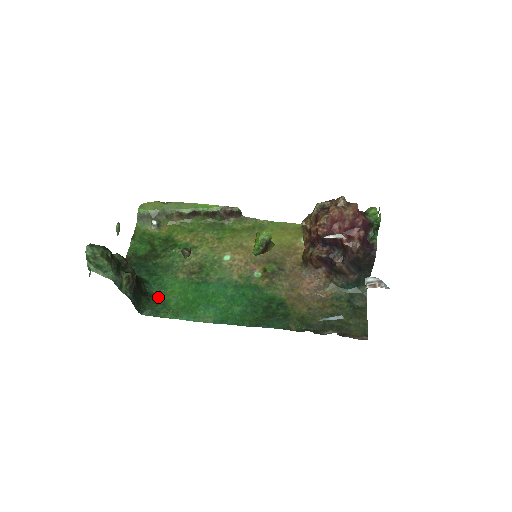
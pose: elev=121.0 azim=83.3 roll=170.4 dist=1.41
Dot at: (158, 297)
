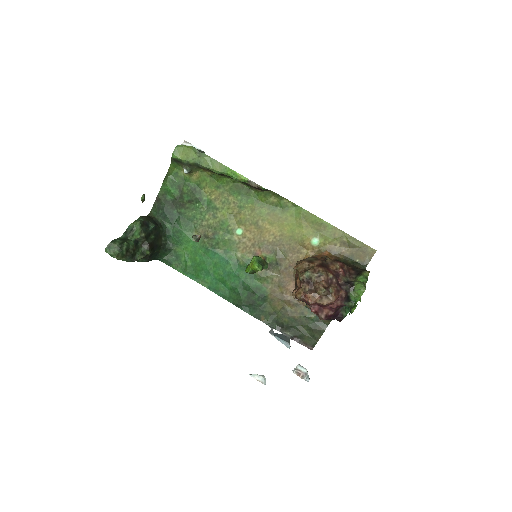
Dot at: (174, 249)
